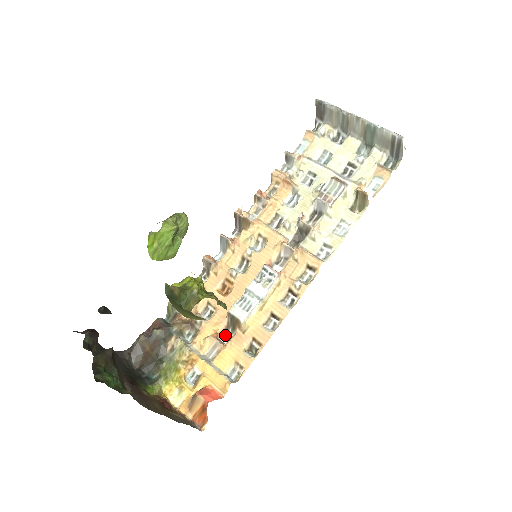
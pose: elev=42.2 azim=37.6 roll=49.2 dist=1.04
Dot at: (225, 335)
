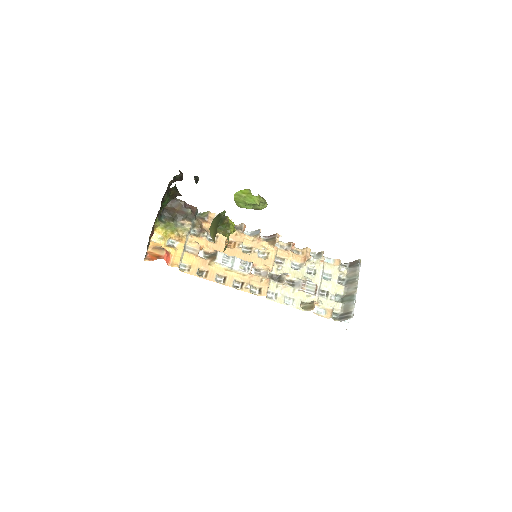
Dot at: (203, 254)
